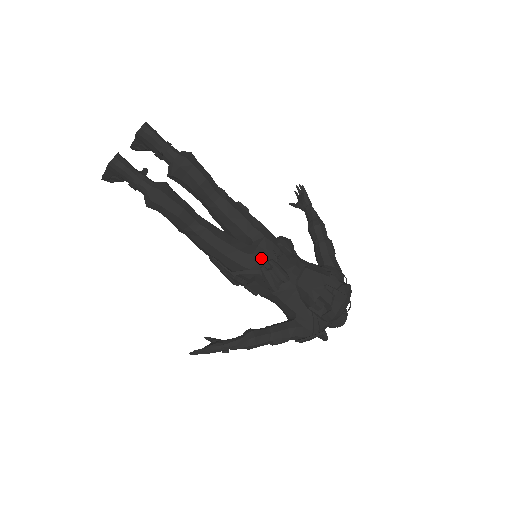
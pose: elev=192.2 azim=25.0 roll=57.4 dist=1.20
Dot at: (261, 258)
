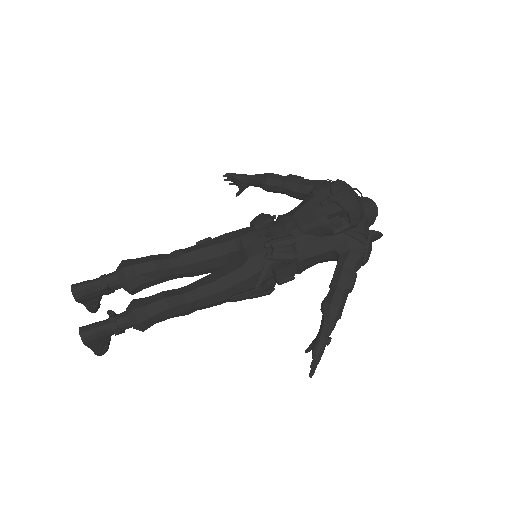
Dot at: (257, 252)
